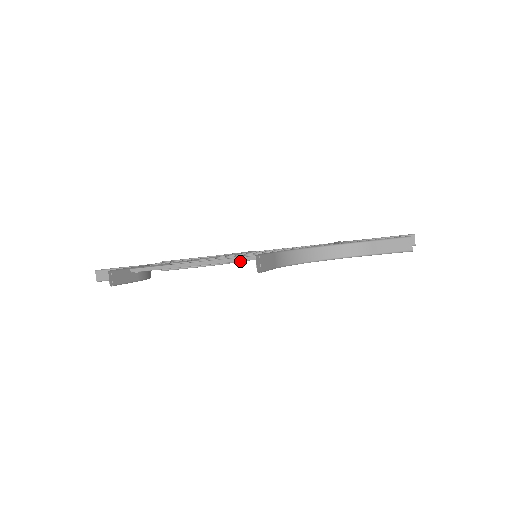
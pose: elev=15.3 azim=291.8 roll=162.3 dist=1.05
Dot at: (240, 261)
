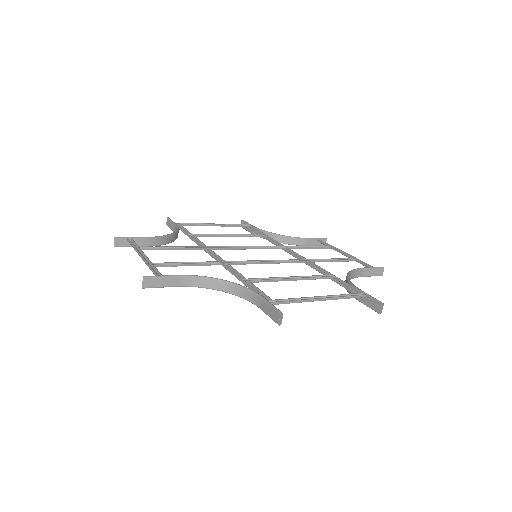
Dot at: occluded
